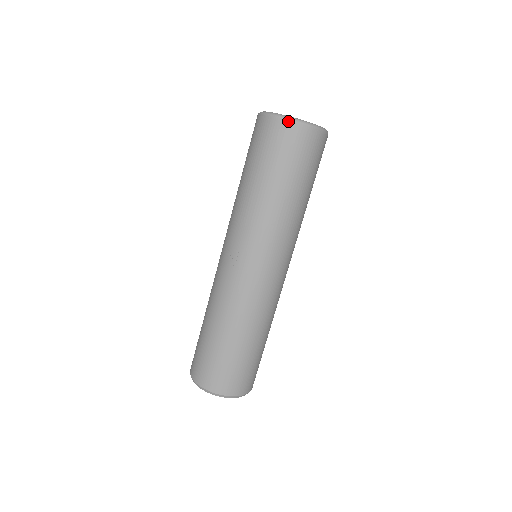
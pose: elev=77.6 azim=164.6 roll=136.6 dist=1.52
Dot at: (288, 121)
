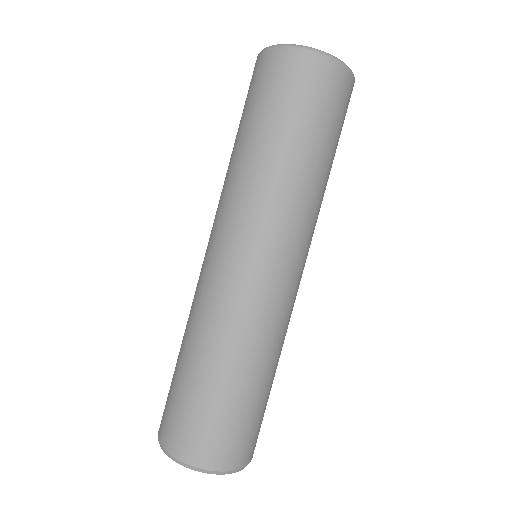
Dot at: (261, 53)
